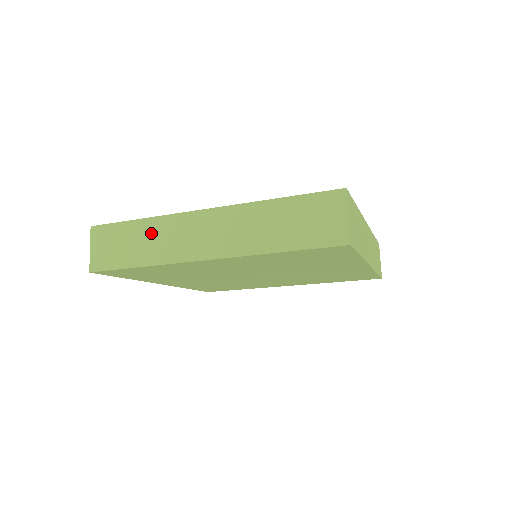
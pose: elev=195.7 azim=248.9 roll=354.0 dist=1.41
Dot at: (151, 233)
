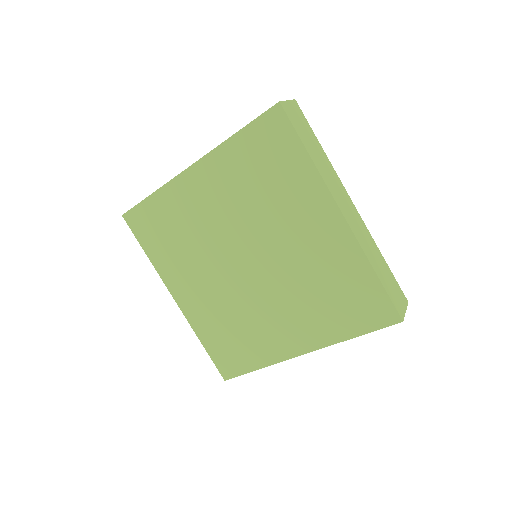
Dot at: occluded
